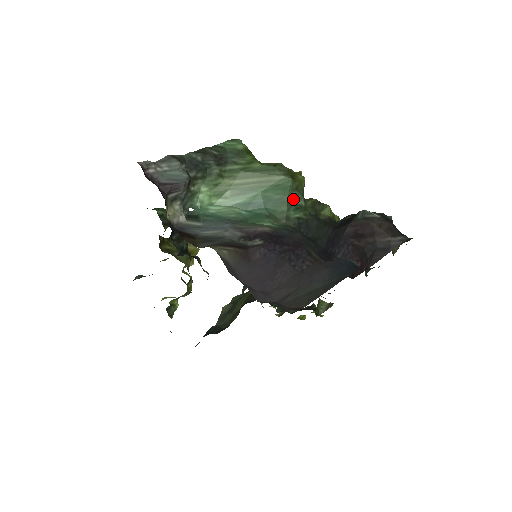
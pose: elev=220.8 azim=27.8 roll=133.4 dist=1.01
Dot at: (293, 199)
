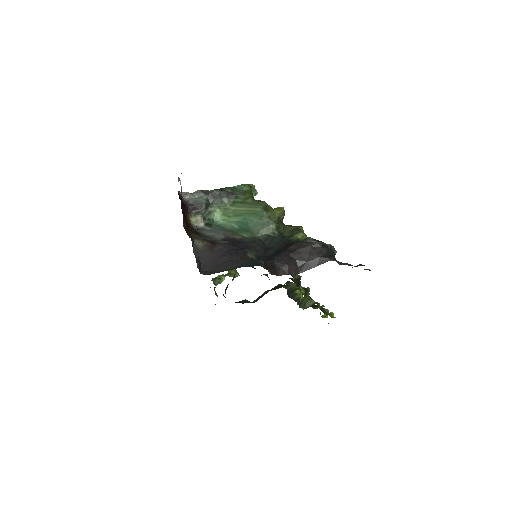
Dot at: (266, 223)
